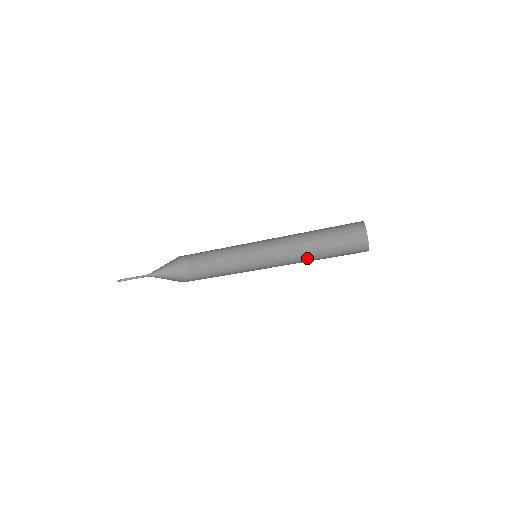
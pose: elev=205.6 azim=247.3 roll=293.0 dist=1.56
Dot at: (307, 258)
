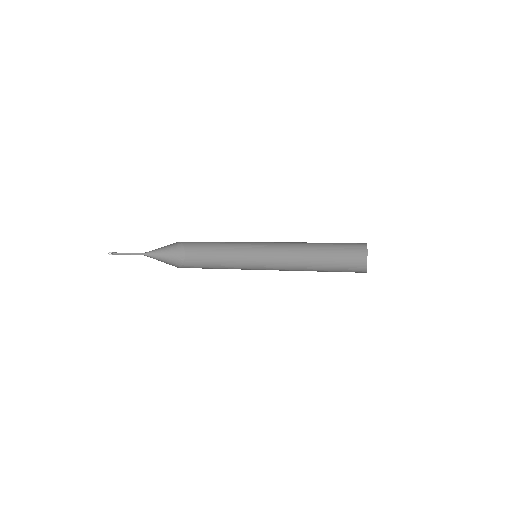
Dot at: (306, 264)
